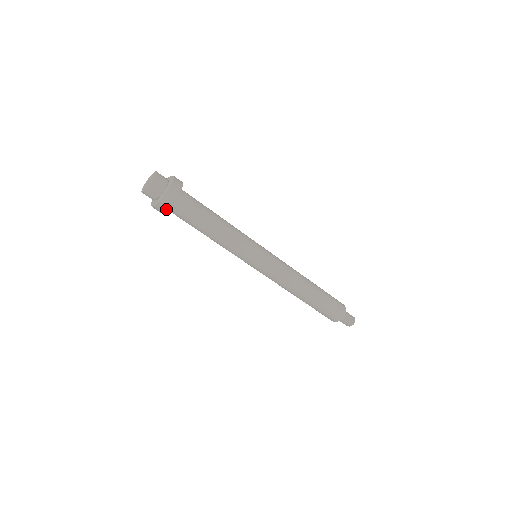
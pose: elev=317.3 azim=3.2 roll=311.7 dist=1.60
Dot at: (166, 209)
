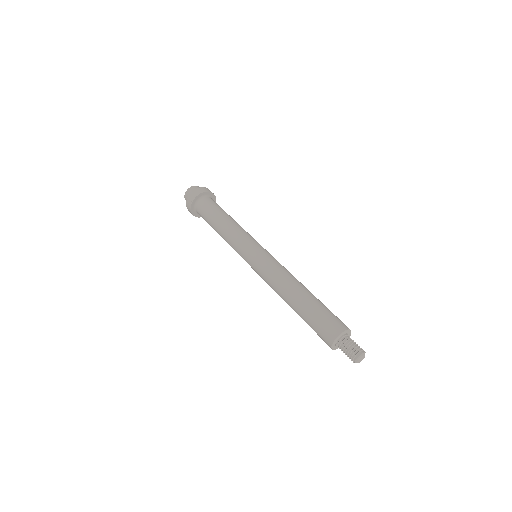
Dot at: (191, 204)
